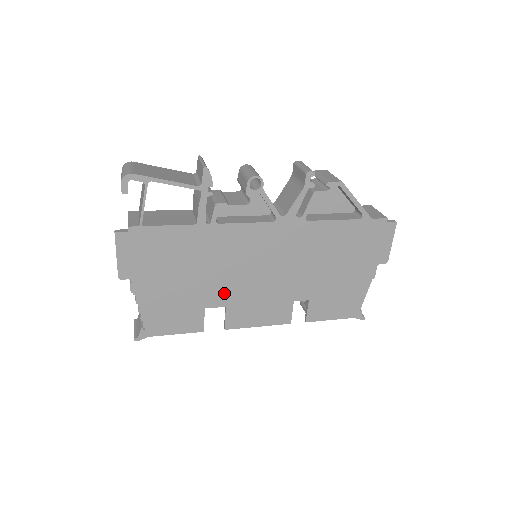
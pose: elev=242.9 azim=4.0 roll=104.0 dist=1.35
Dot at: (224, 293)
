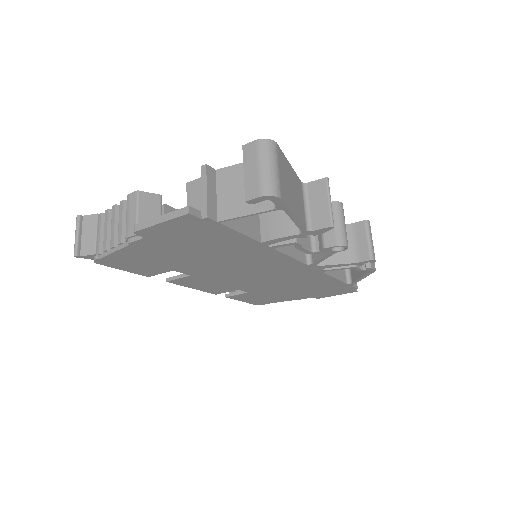
Dot at: (203, 271)
